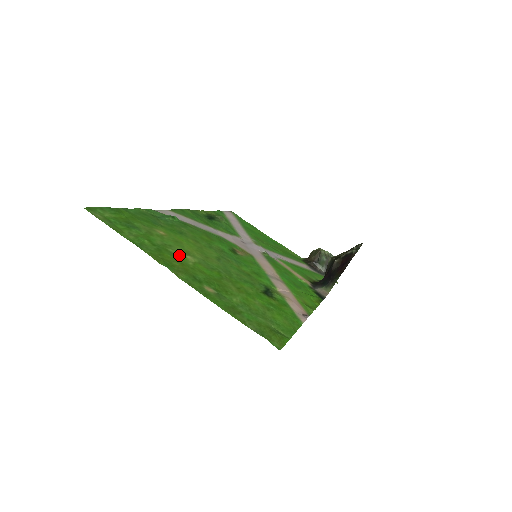
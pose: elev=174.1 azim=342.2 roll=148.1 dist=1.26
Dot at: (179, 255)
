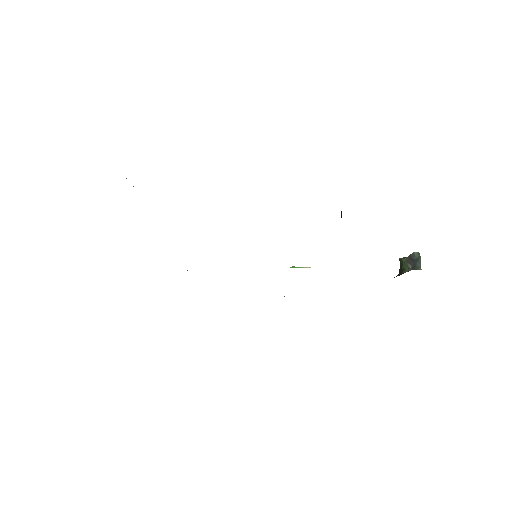
Dot at: occluded
